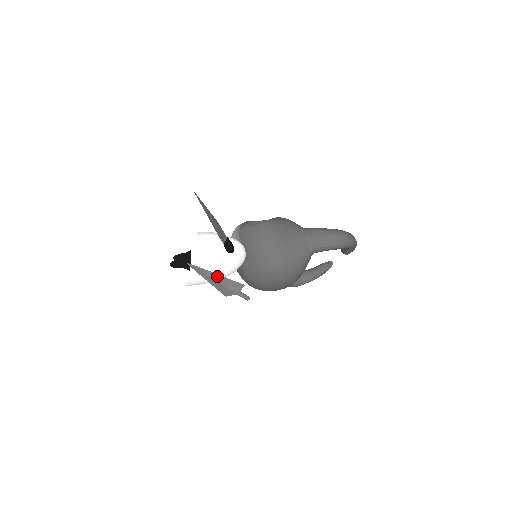
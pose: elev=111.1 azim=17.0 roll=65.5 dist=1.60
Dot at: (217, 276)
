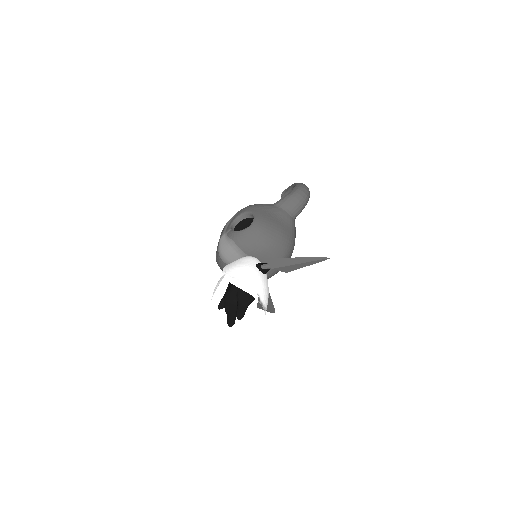
Dot at: (270, 300)
